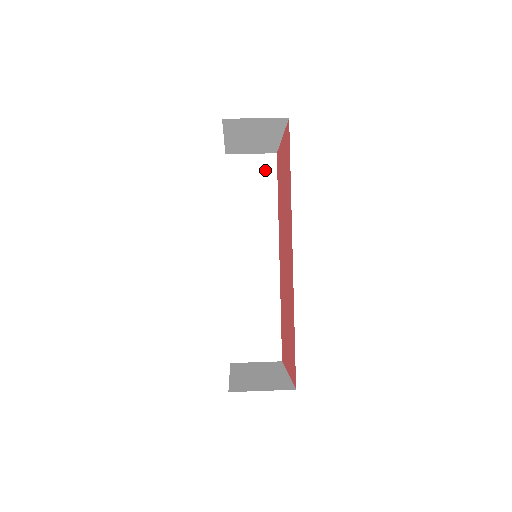
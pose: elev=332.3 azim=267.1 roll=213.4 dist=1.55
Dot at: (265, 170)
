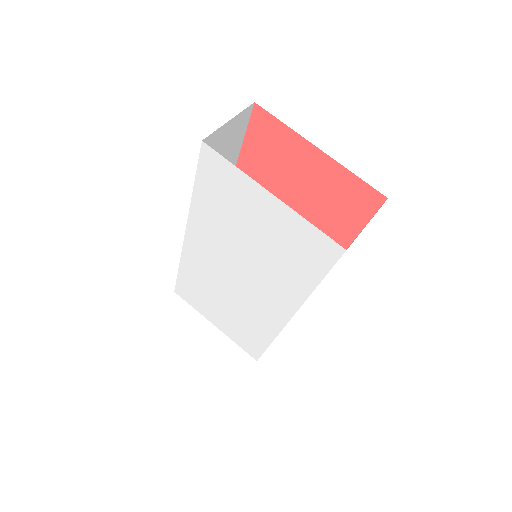
Dot at: (238, 130)
